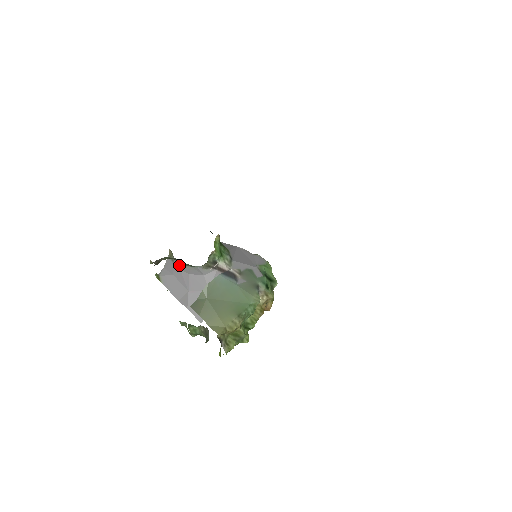
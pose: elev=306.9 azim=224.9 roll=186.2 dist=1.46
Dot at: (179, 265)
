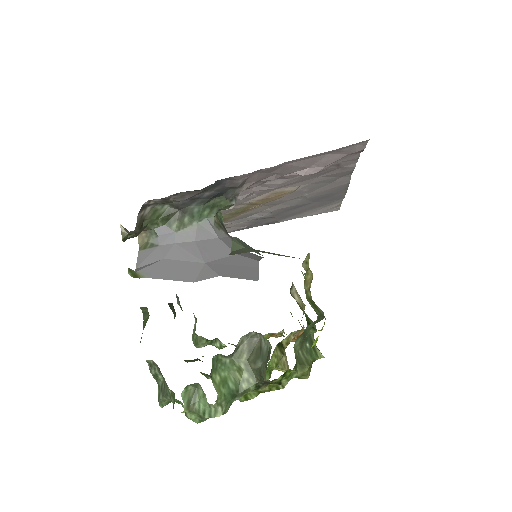
Dot at: (172, 236)
